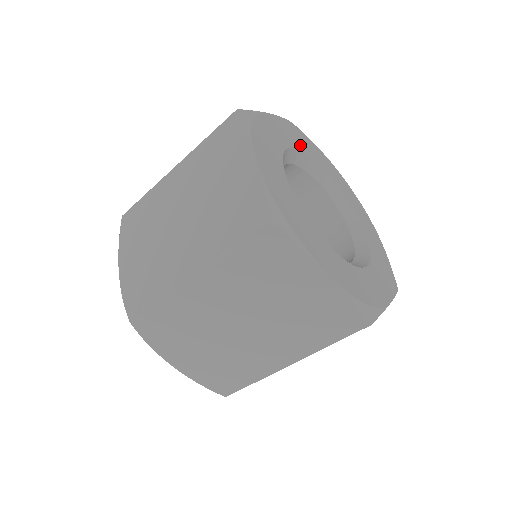
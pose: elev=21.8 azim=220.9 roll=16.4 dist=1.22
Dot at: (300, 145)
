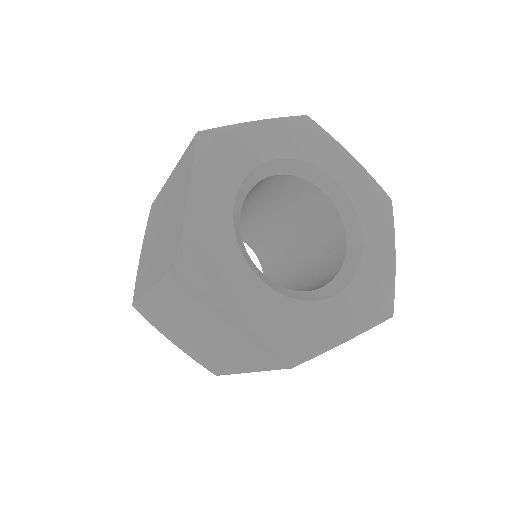
Dot at: (295, 150)
